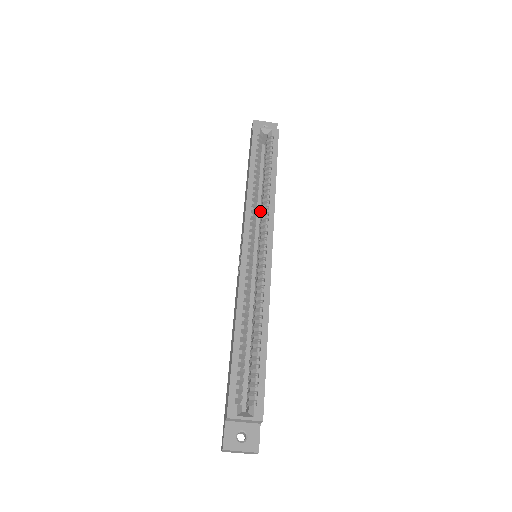
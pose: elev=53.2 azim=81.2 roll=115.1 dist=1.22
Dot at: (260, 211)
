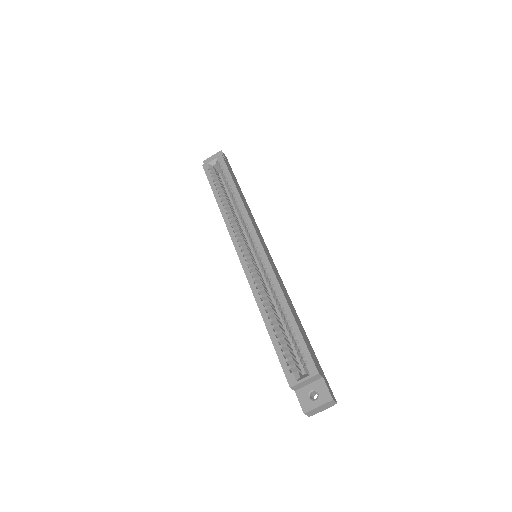
Dot at: occluded
